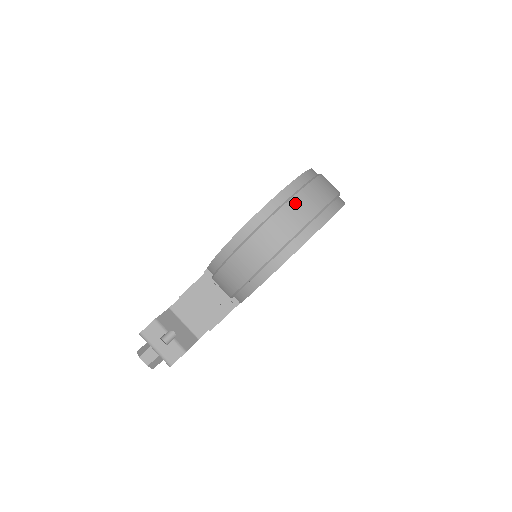
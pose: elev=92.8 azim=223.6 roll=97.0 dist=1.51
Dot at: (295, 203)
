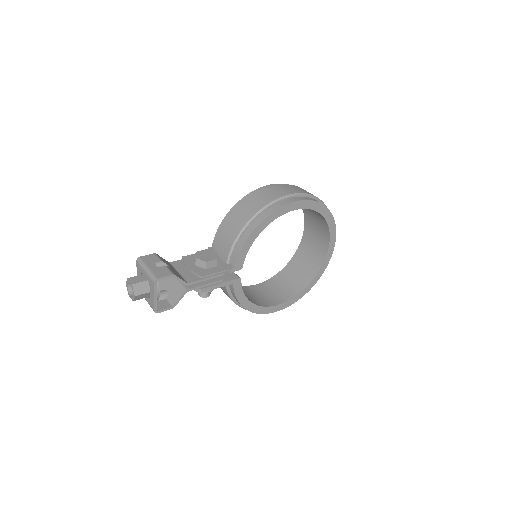
Dot at: (292, 186)
